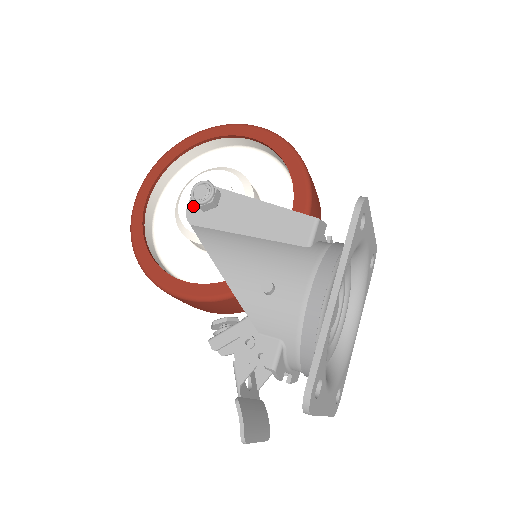
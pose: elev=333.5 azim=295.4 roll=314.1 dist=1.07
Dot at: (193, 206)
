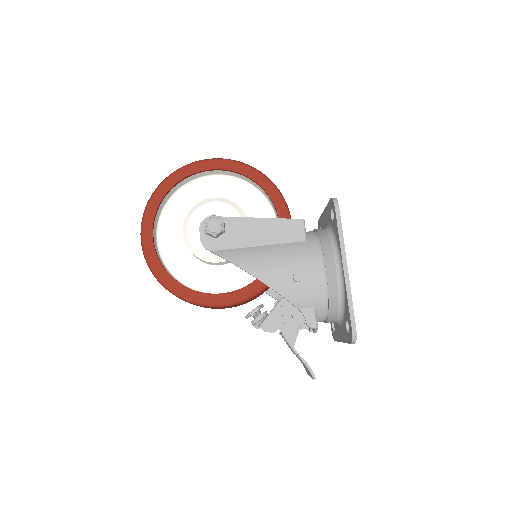
Dot at: (205, 236)
